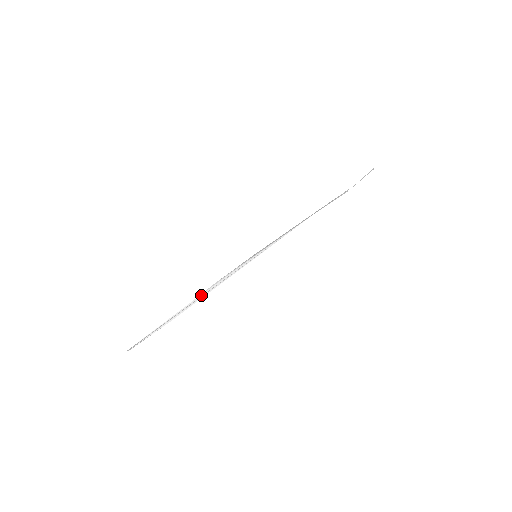
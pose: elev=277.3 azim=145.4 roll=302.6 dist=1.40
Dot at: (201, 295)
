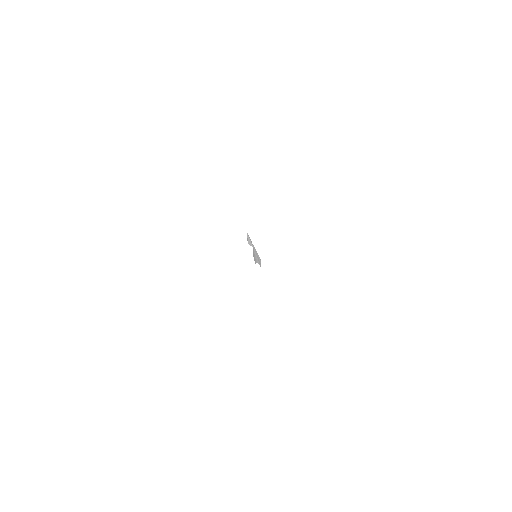
Dot at: (257, 261)
